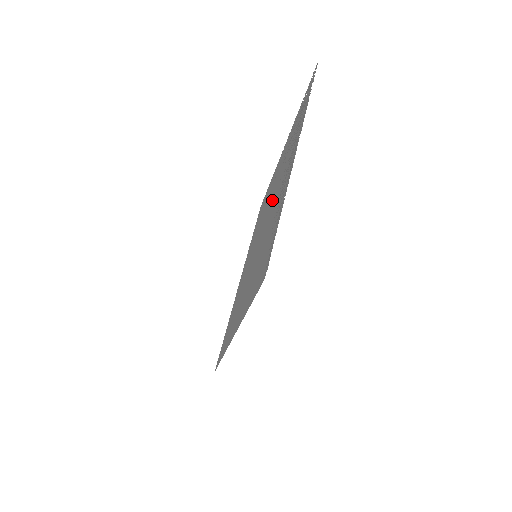
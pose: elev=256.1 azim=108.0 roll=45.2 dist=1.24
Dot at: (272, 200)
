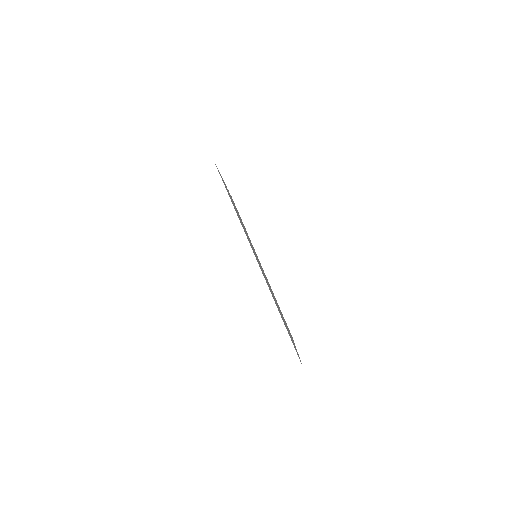
Dot at: occluded
